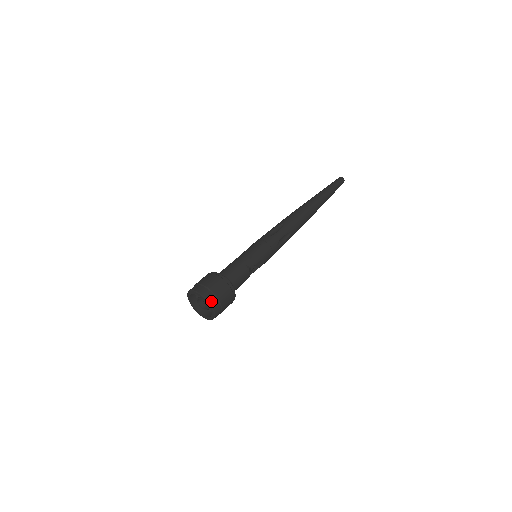
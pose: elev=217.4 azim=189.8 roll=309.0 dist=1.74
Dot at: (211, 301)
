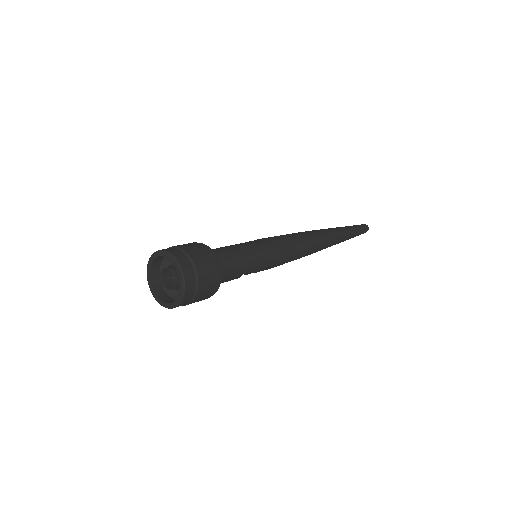
Dot at: (186, 298)
